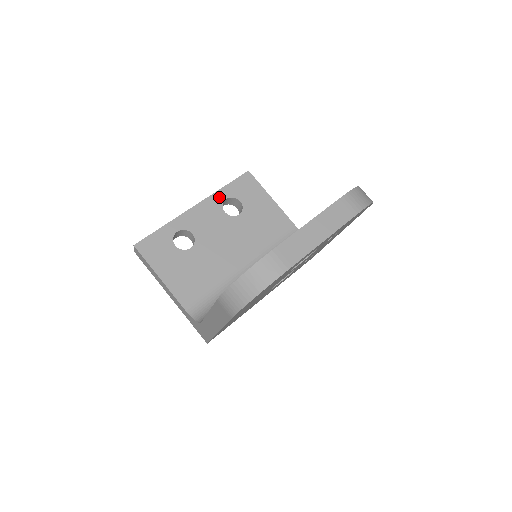
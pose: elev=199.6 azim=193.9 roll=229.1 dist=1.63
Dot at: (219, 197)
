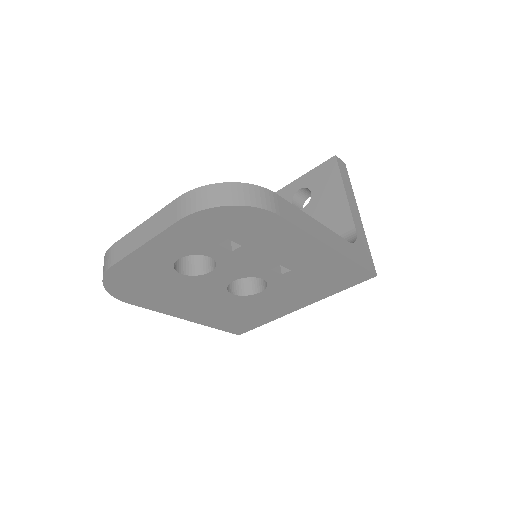
Dot at: (294, 187)
